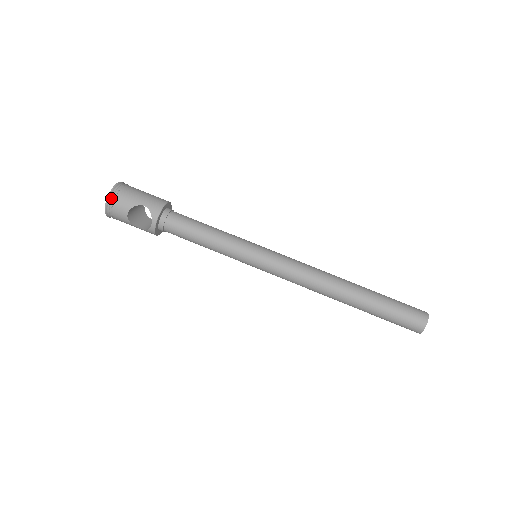
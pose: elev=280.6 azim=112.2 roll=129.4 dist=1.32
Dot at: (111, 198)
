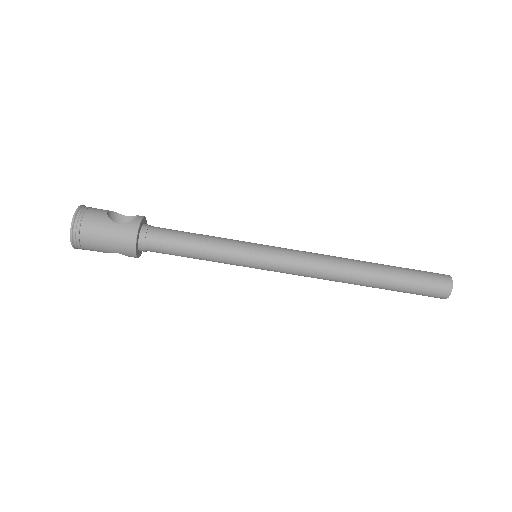
Dot at: (78, 248)
